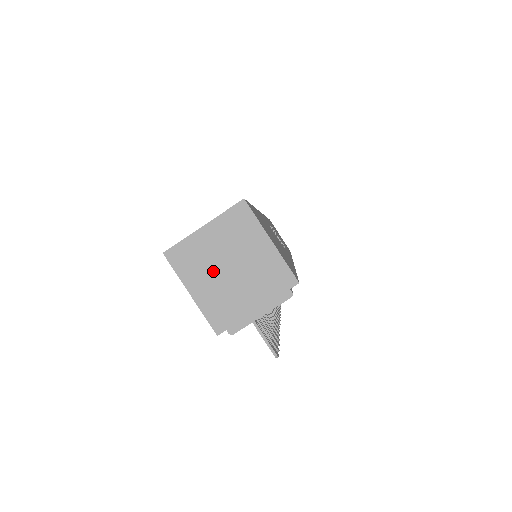
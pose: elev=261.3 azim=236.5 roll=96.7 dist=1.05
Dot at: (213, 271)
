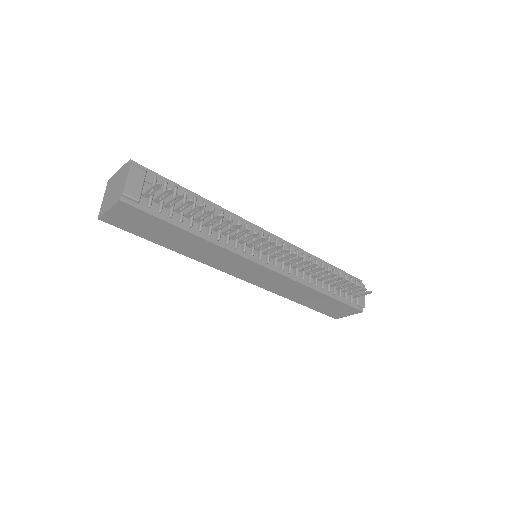
Dot at: (110, 198)
